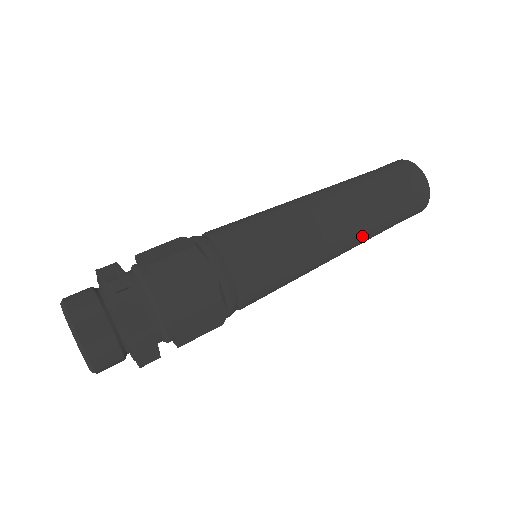
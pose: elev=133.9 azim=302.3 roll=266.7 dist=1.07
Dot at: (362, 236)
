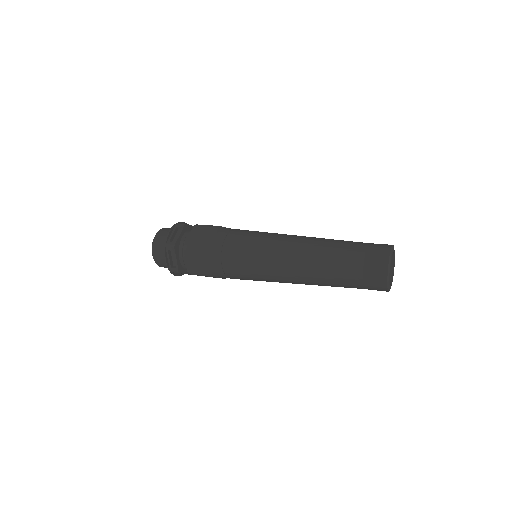
Dot at: (318, 246)
